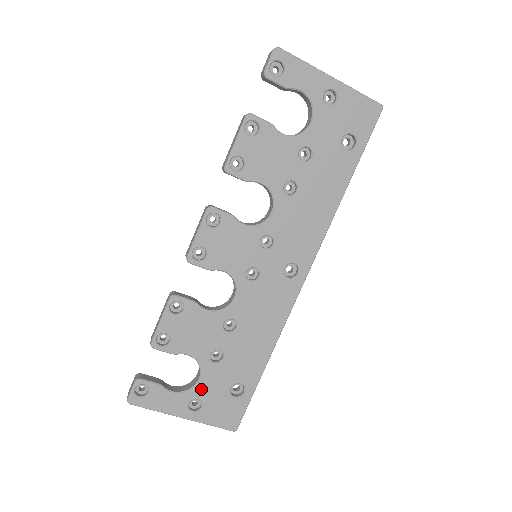
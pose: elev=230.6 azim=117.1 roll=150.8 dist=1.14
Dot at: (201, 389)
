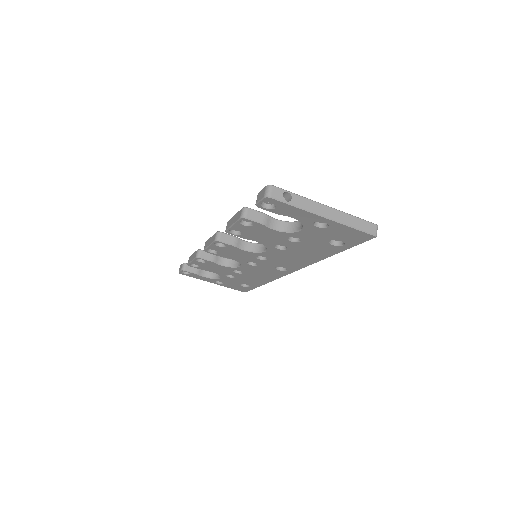
Dot at: (222, 280)
